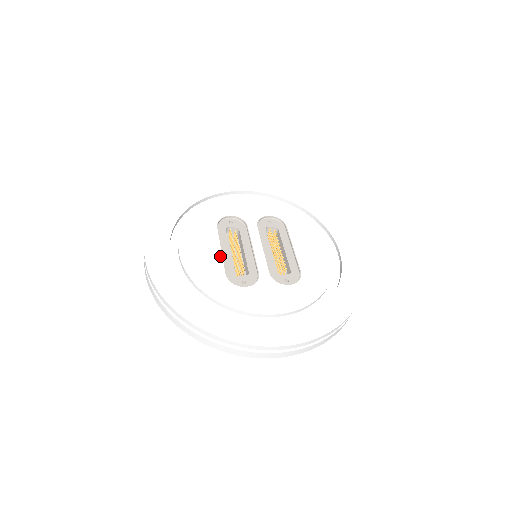
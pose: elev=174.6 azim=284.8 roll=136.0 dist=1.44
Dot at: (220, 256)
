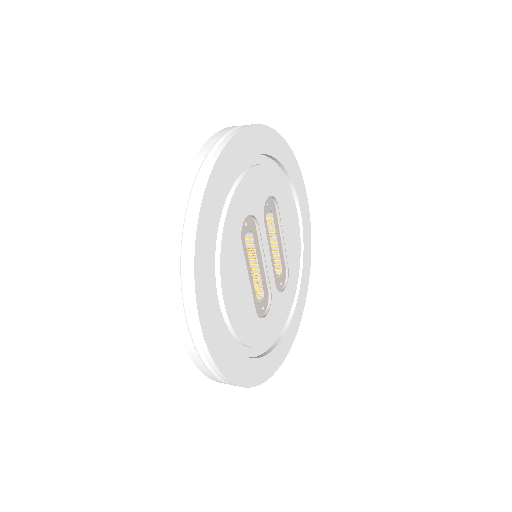
Dot at: (250, 289)
